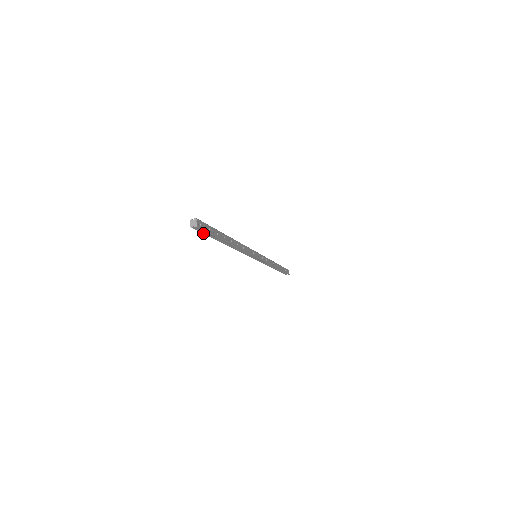
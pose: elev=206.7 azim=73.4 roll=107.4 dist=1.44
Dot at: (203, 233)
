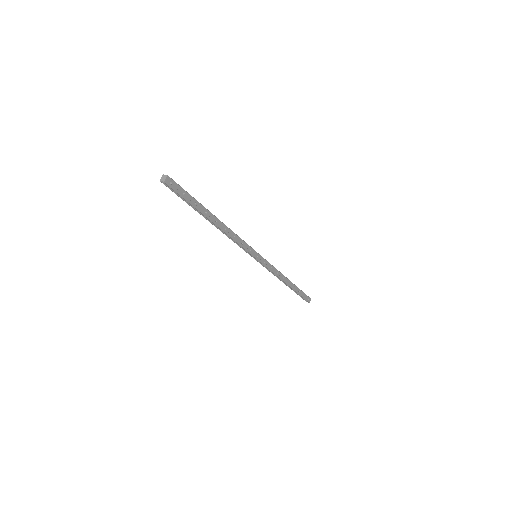
Dot at: (176, 194)
